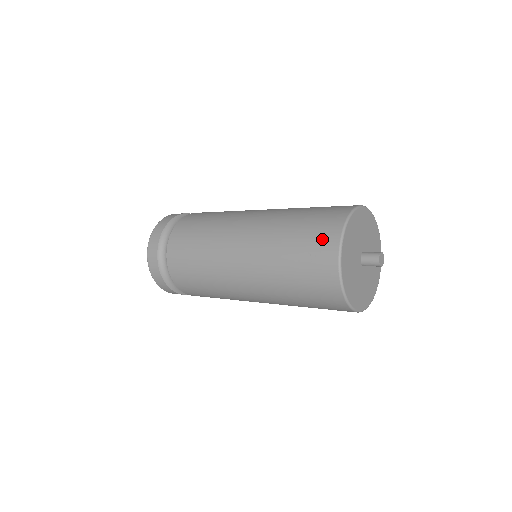
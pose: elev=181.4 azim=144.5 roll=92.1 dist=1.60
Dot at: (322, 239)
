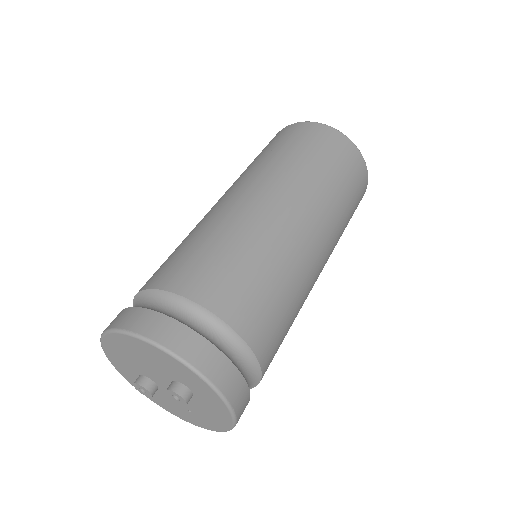
Dot at: occluded
